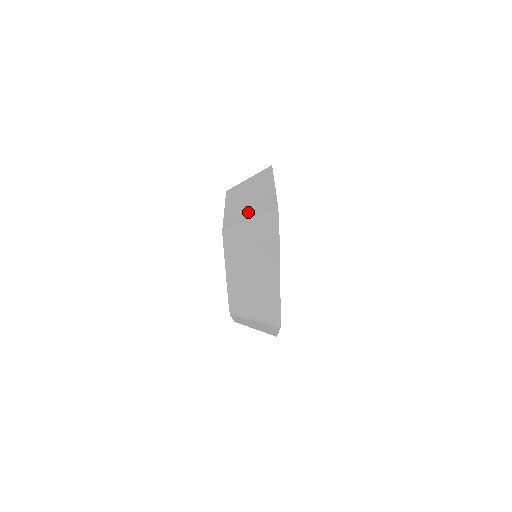
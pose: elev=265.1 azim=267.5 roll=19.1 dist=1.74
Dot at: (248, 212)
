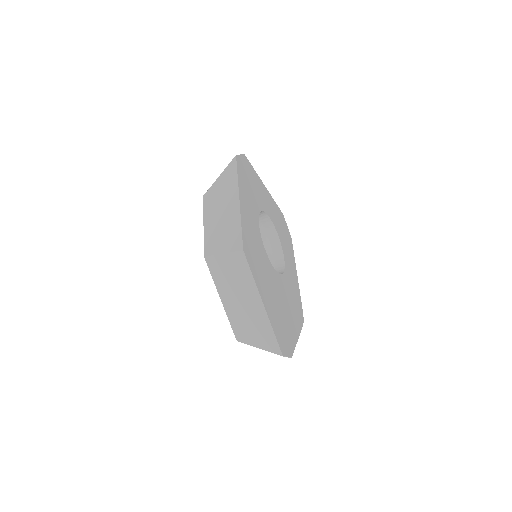
Dot at: (253, 335)
